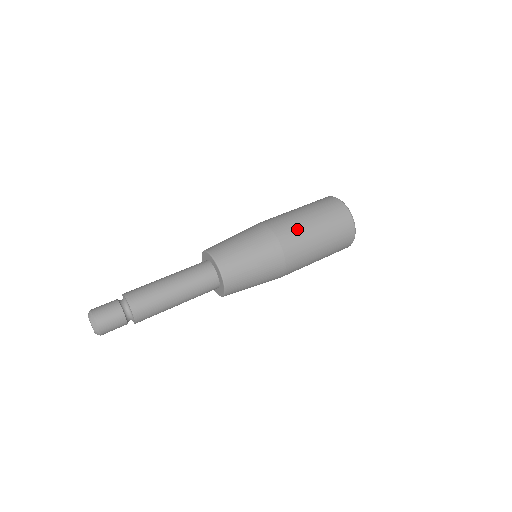
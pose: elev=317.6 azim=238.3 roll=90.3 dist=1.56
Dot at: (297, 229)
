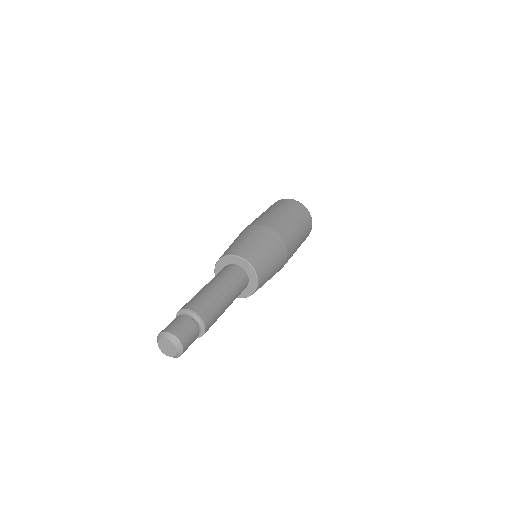
Dot at: (288, 228)
